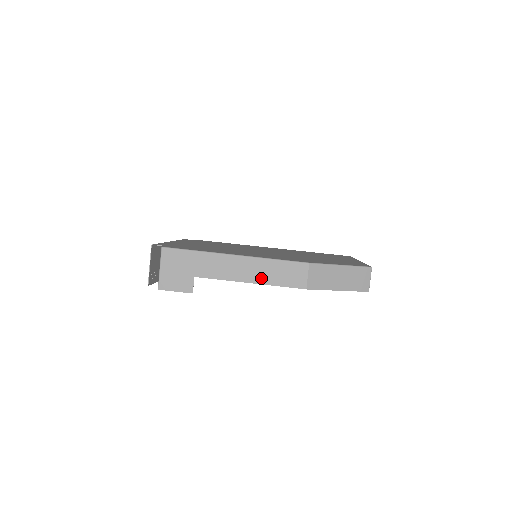
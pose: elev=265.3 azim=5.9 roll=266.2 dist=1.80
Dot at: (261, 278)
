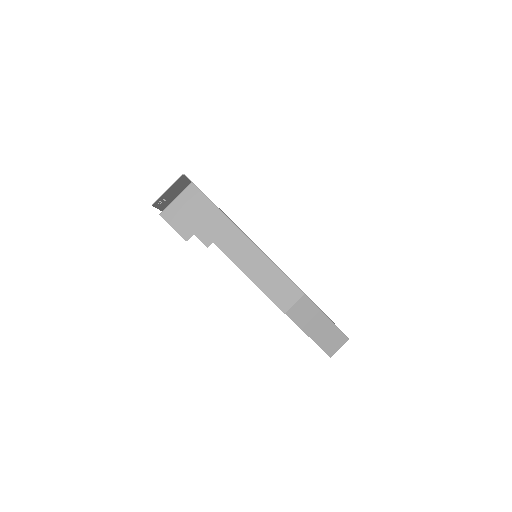
Dot at: (255, 274)
